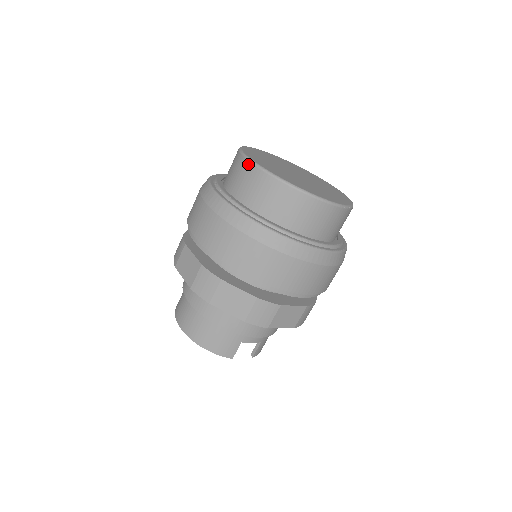
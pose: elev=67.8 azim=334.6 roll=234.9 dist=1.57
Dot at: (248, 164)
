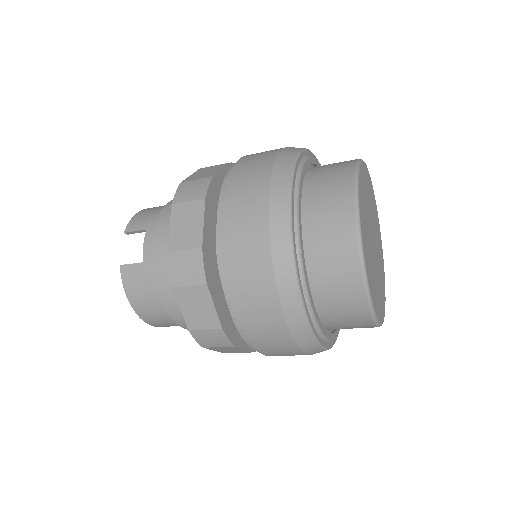
Dot at: occluded
